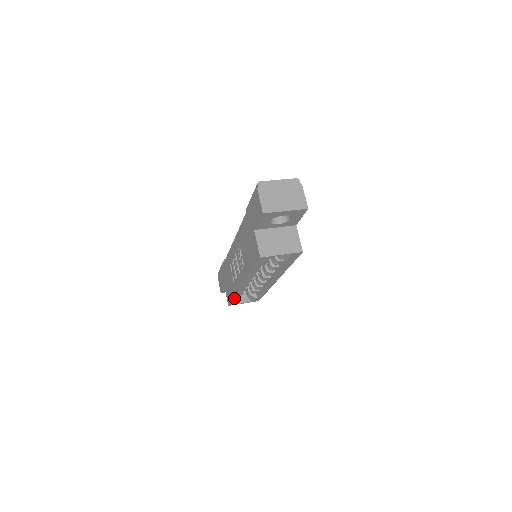
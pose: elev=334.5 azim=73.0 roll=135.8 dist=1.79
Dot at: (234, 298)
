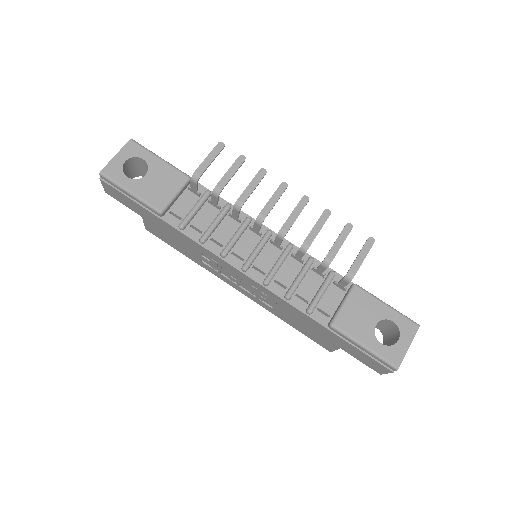
Dot at: (183, 252)
